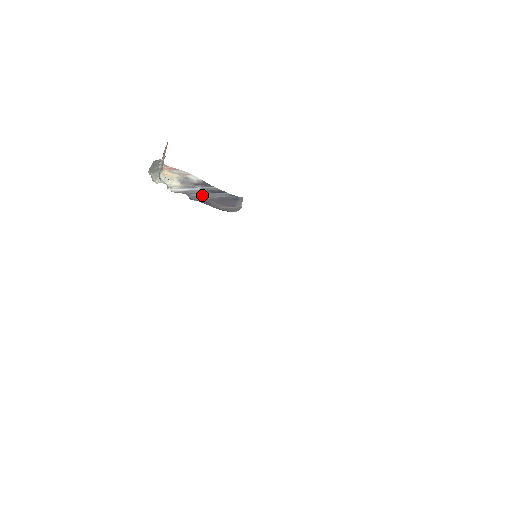
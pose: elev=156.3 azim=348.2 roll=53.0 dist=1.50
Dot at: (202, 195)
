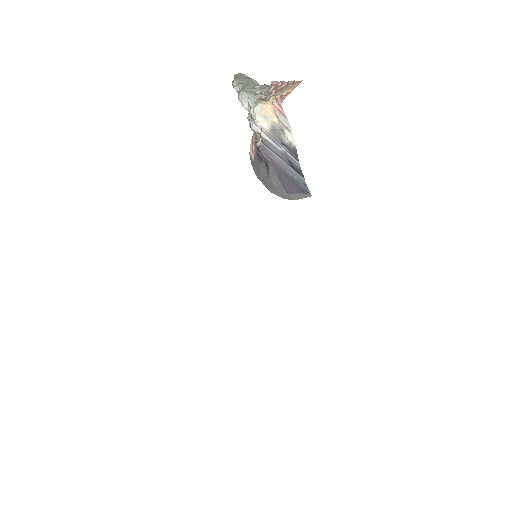
Dot at: (276, 157)
